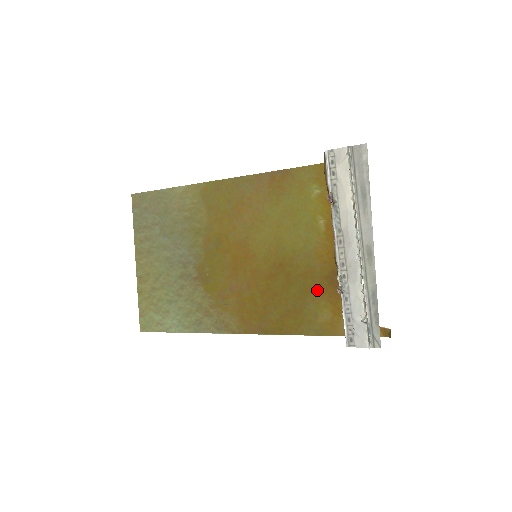
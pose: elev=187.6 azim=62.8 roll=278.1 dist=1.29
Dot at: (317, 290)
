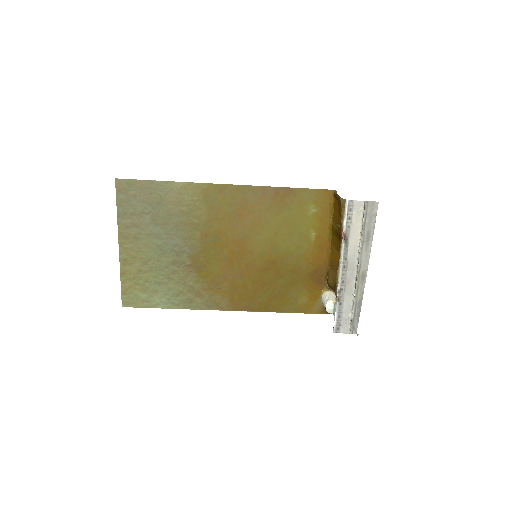
Dot at: (300, 282)
